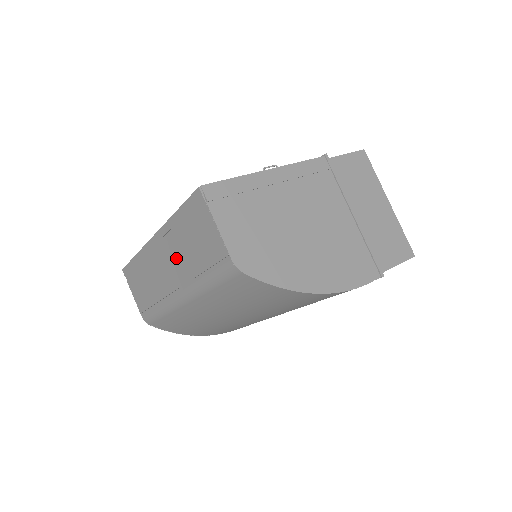
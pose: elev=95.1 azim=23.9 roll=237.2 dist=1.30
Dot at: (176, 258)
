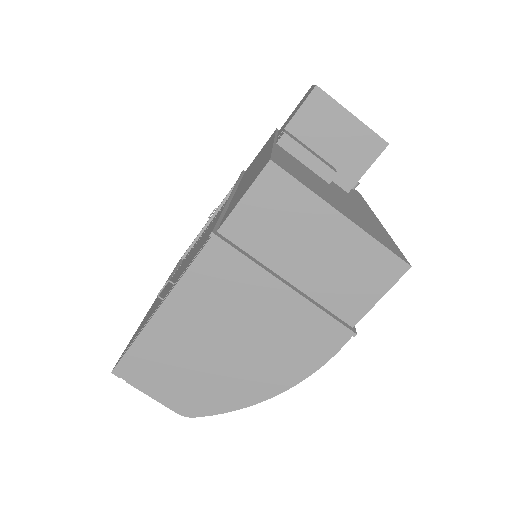
Dot at: occluded
